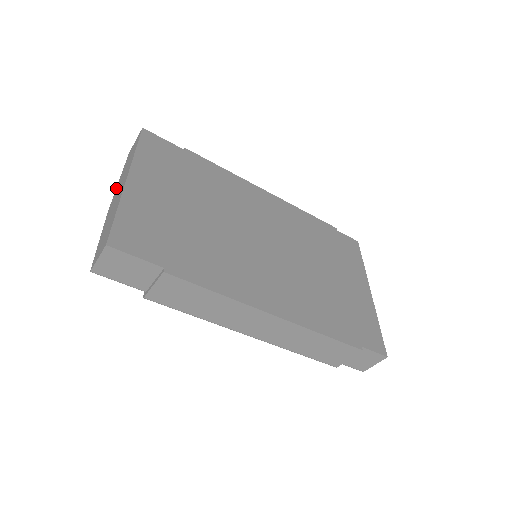
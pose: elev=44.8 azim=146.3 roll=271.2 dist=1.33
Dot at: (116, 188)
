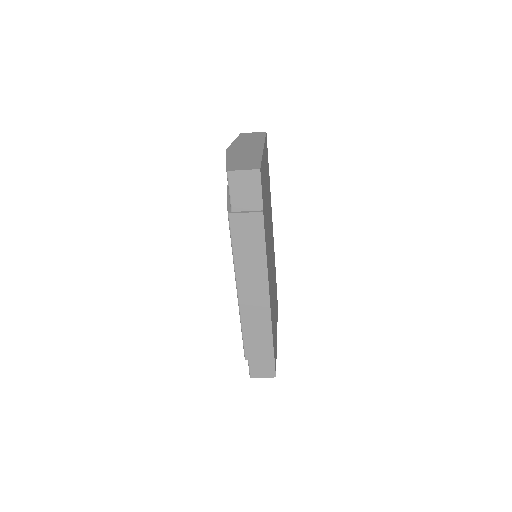
Dot at: (233, 143)
